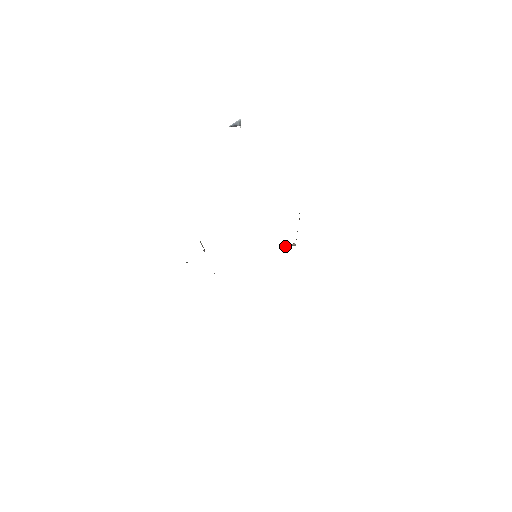
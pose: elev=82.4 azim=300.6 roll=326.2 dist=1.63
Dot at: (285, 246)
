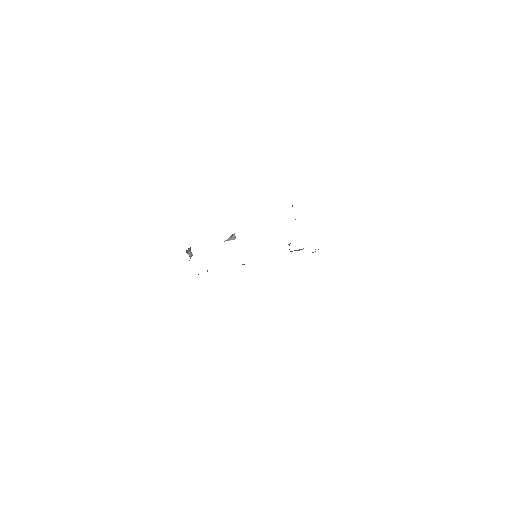
Dot at: (288, 244)
